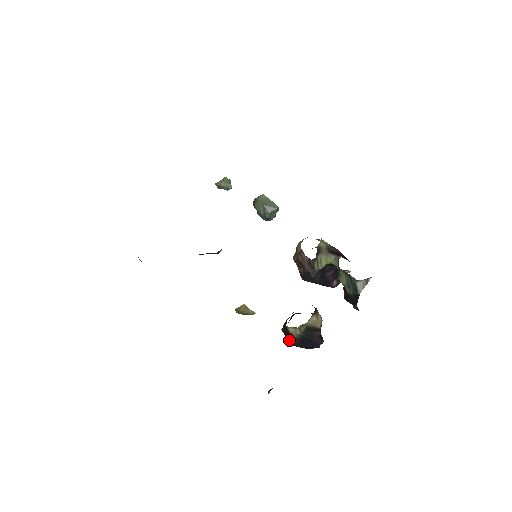
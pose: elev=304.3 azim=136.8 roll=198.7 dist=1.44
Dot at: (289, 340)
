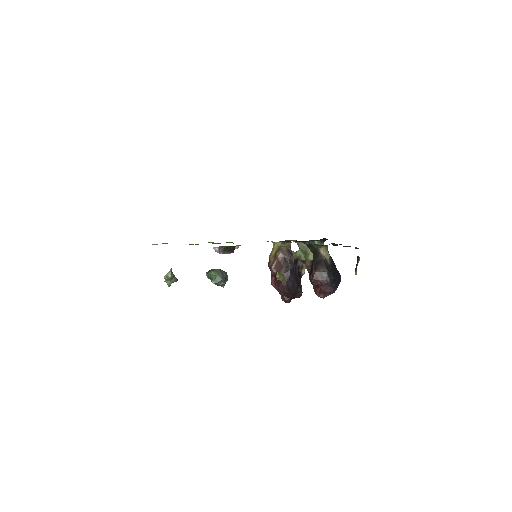
Dot at: (326, 270)
